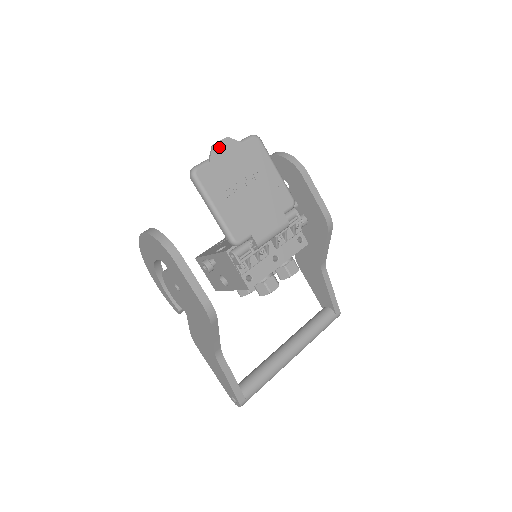
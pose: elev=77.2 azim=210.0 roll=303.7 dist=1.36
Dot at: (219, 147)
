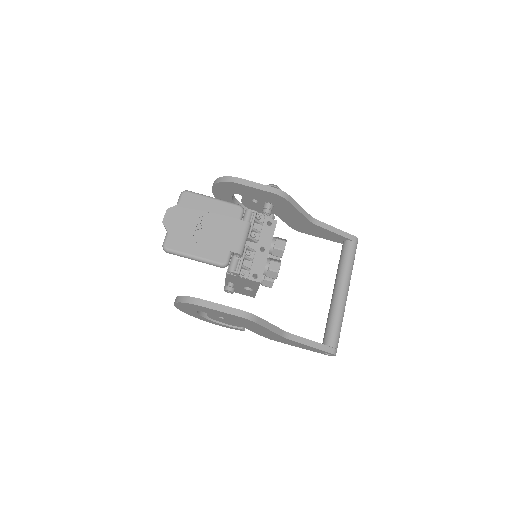
Dot at: (167, 220)
